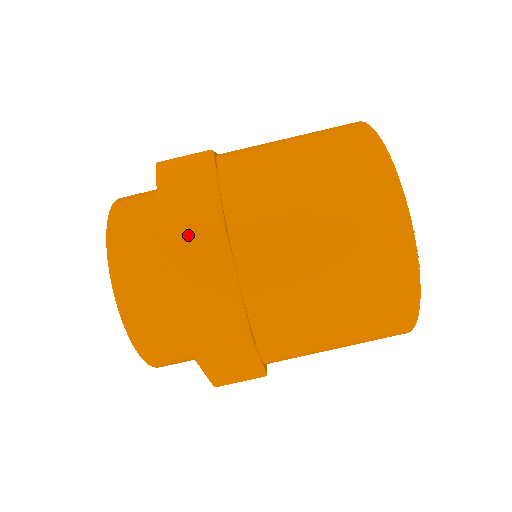
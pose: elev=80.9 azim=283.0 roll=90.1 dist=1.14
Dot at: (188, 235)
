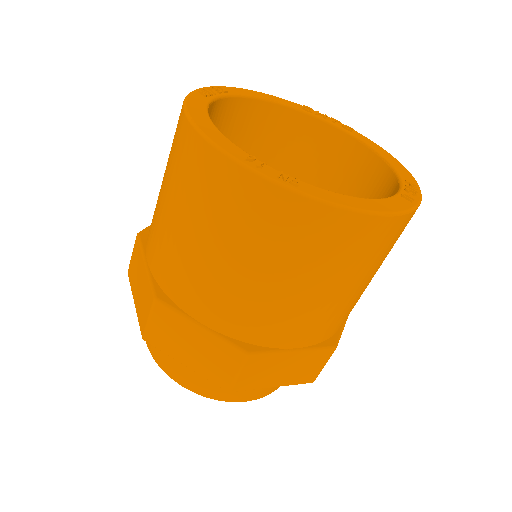
Dot at: (148, 323)
